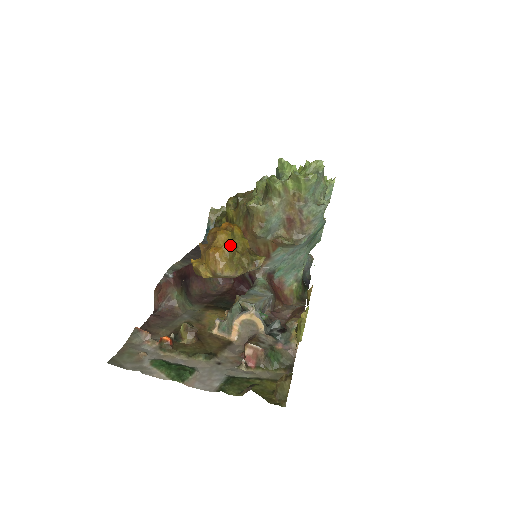
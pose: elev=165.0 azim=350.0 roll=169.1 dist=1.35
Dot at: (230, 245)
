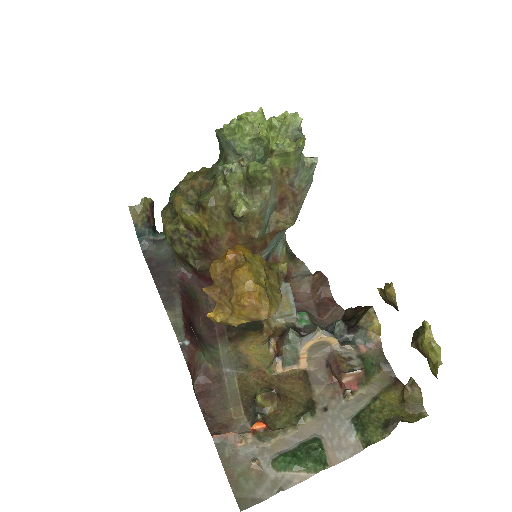
Dot at: (258, 280)
